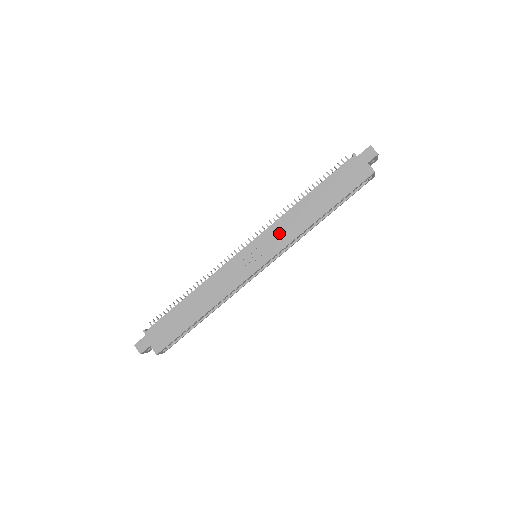
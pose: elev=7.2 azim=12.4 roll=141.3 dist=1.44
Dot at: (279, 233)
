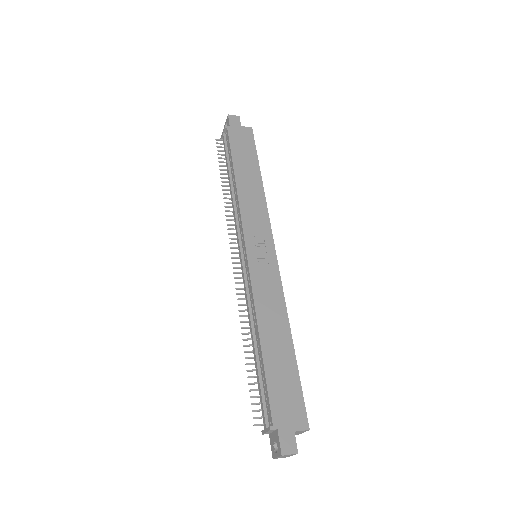
Dot at: (253, 217)
